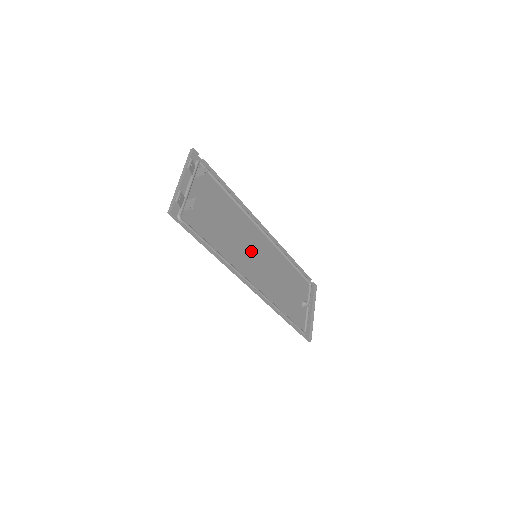
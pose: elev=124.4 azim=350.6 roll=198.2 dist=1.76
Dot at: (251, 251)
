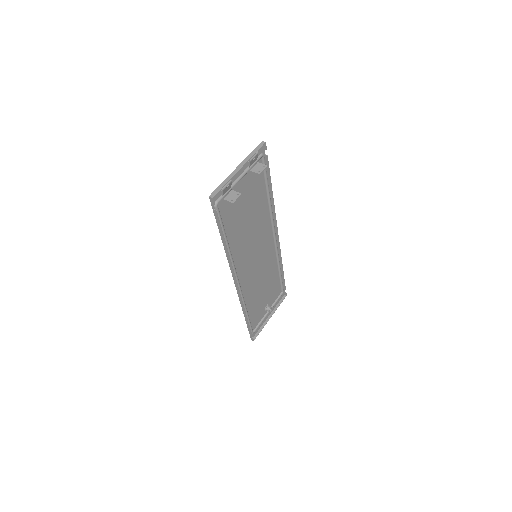
Dot at: (255, 250)
